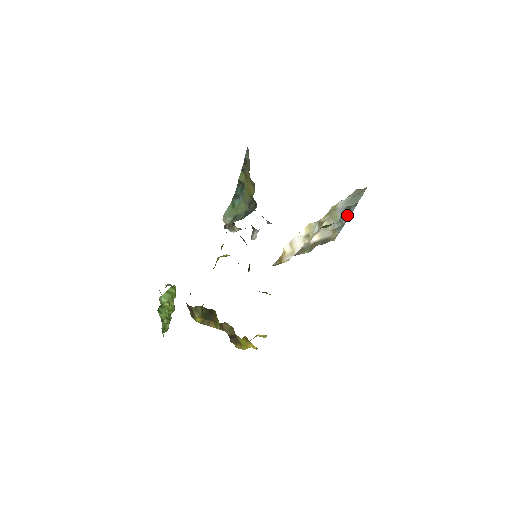
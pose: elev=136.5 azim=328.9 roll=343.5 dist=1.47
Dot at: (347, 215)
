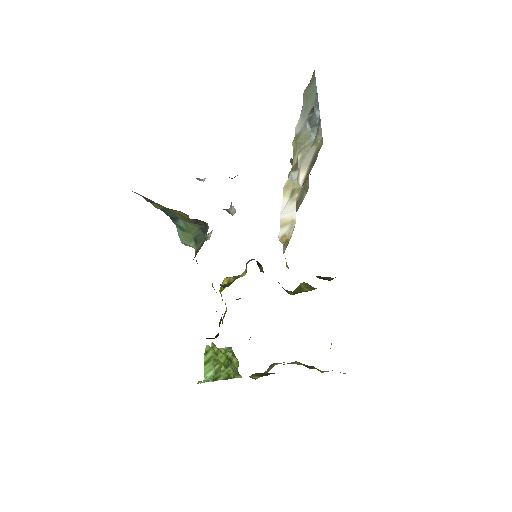
Dot at: occluded
